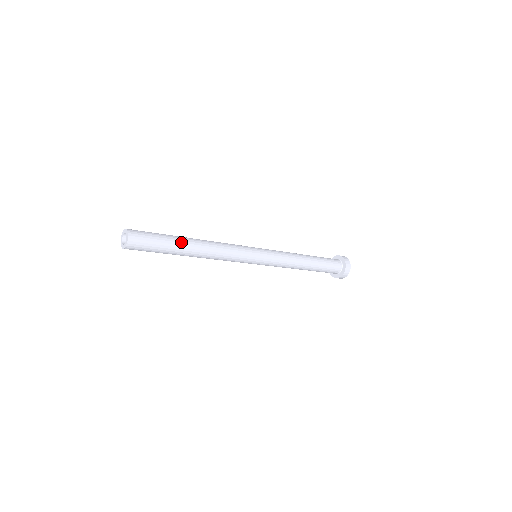
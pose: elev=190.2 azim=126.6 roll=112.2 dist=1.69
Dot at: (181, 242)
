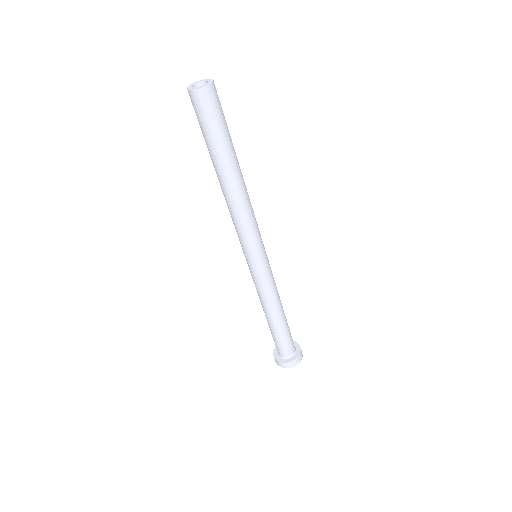
Dot at: occluded
